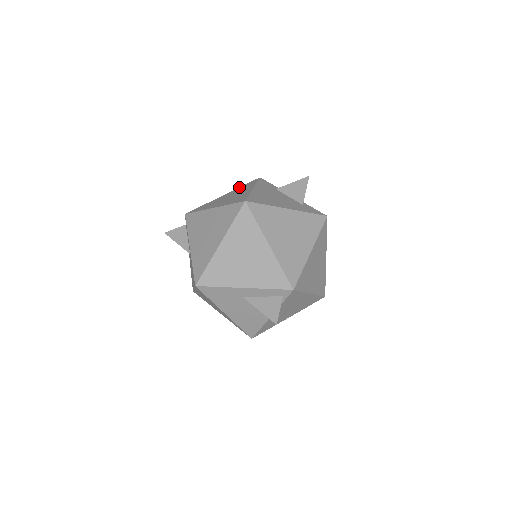
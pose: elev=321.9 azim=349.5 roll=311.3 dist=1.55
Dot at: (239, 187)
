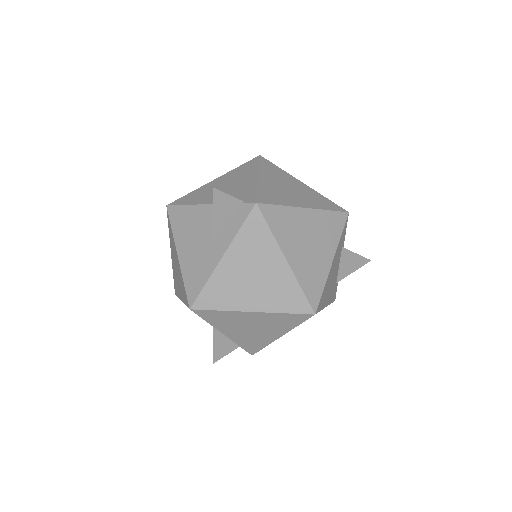
Dot at: (326, 211)
